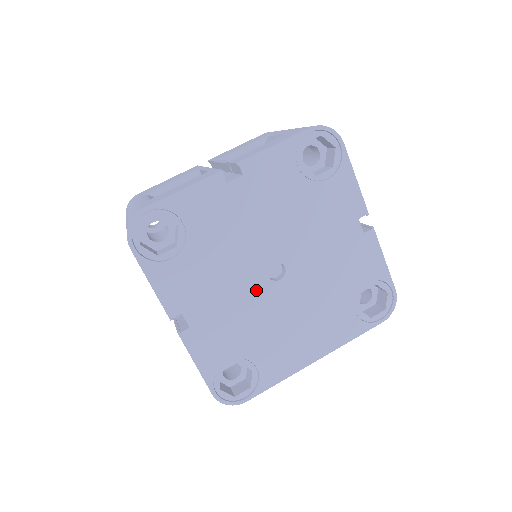
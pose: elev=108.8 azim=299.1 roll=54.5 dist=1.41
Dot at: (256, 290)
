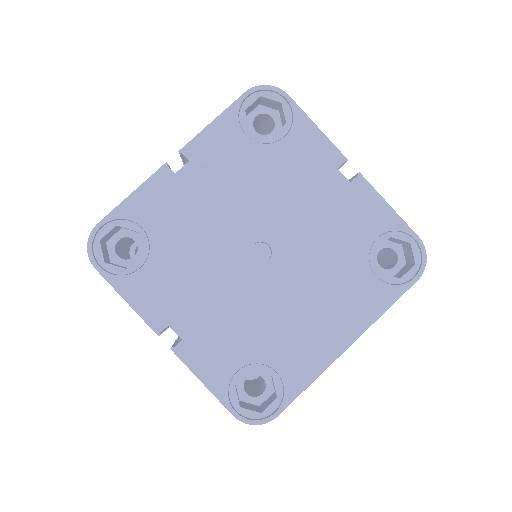
Dot at: (244, 279)
